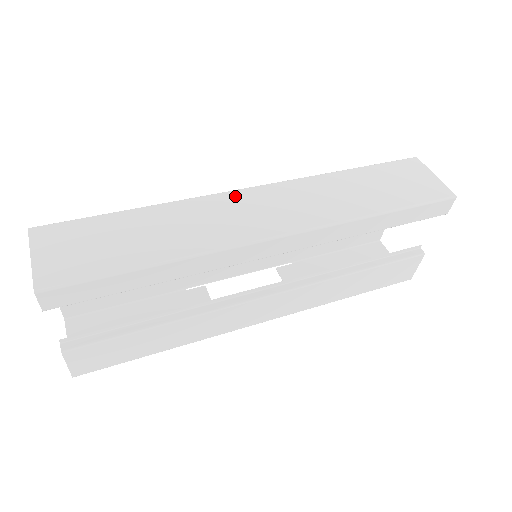
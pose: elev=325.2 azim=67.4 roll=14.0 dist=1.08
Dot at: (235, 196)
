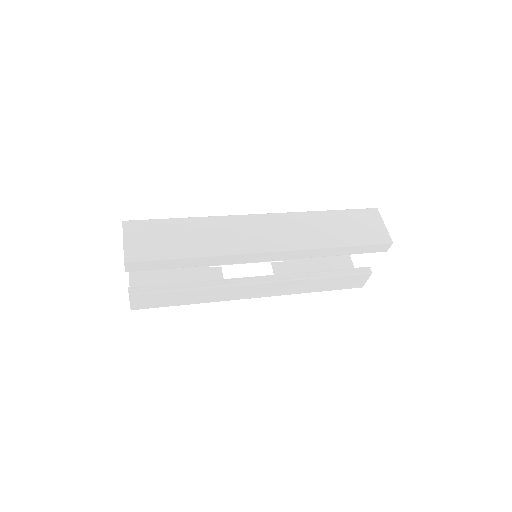
Dot at: (248, 219)
